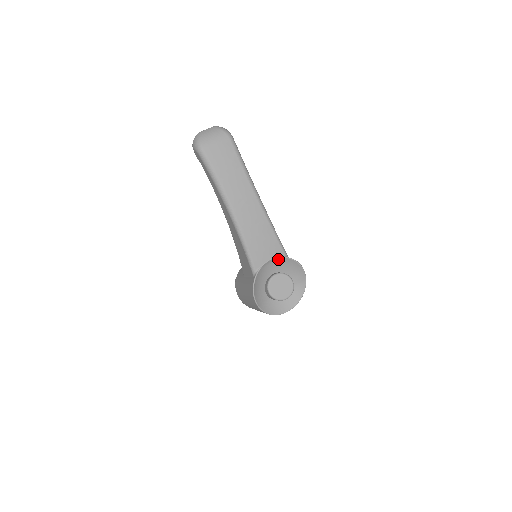
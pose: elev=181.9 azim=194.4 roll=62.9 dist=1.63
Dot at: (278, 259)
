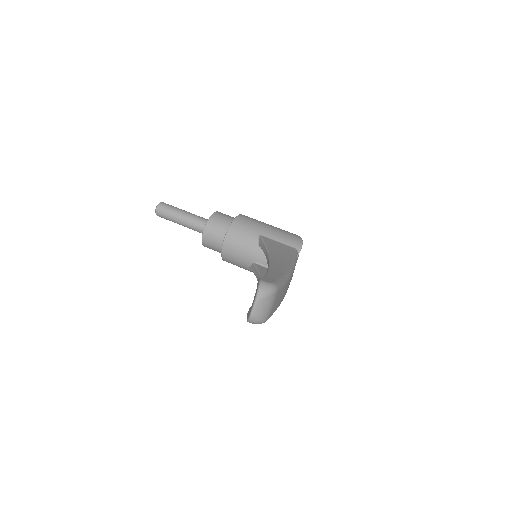
Dot at: occluded
